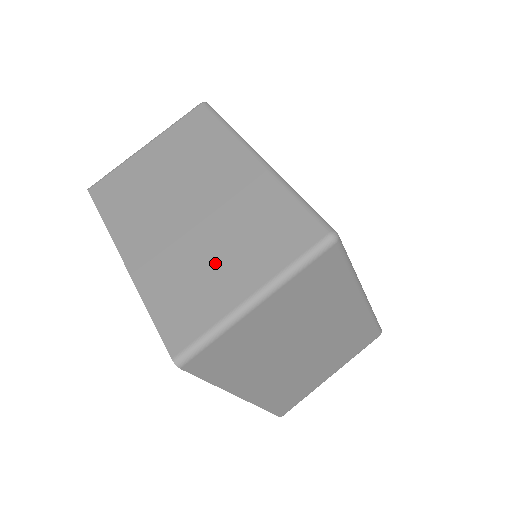
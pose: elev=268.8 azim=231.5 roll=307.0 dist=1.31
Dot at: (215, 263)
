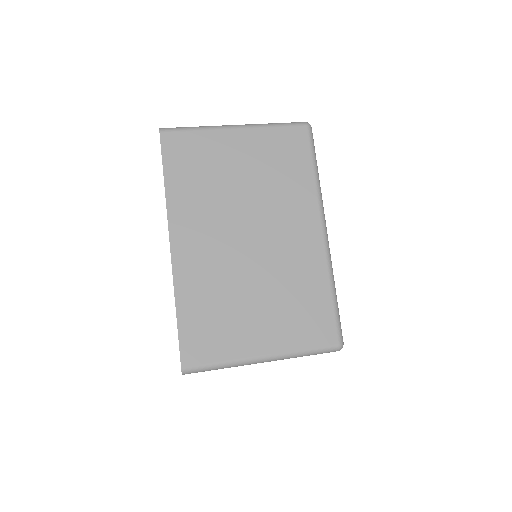
Dot at: occluded
